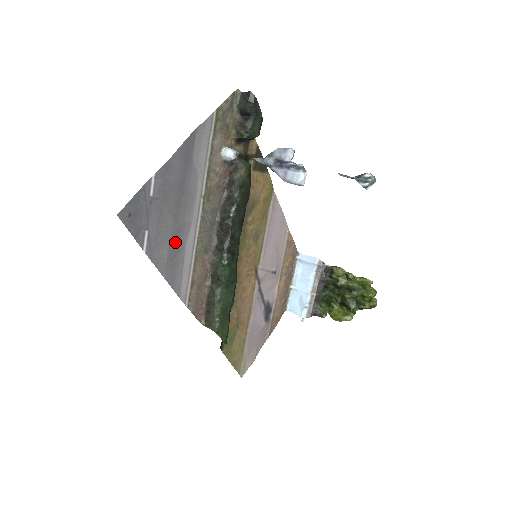
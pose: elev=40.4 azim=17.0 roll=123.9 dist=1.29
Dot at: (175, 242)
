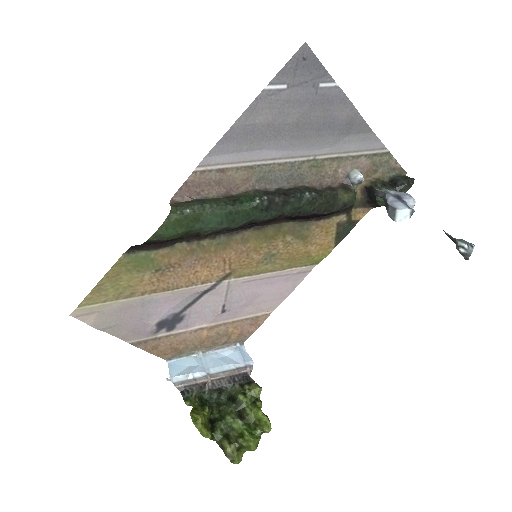
Dot at: (271, 131)
